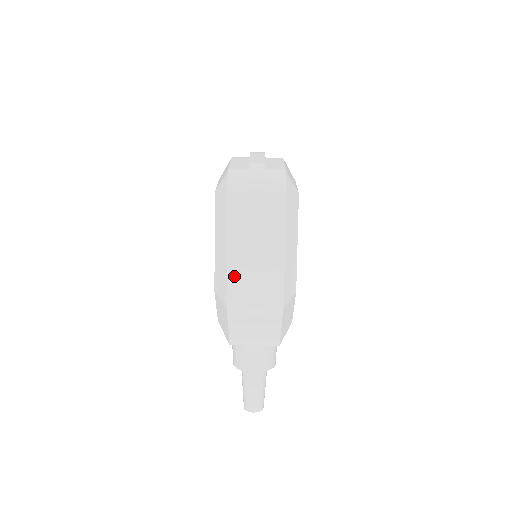
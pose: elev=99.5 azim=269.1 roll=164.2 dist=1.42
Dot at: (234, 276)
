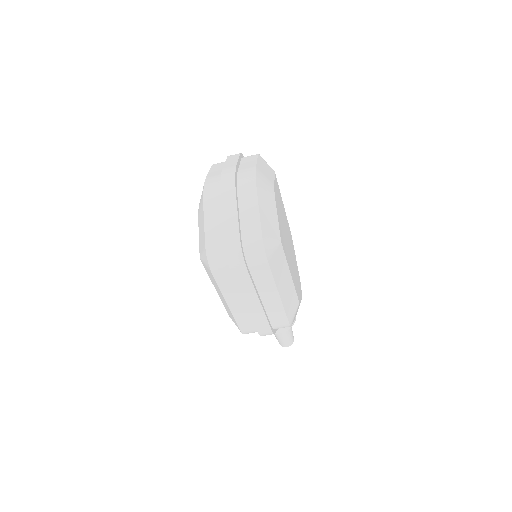
Dot at: (242, 320)
